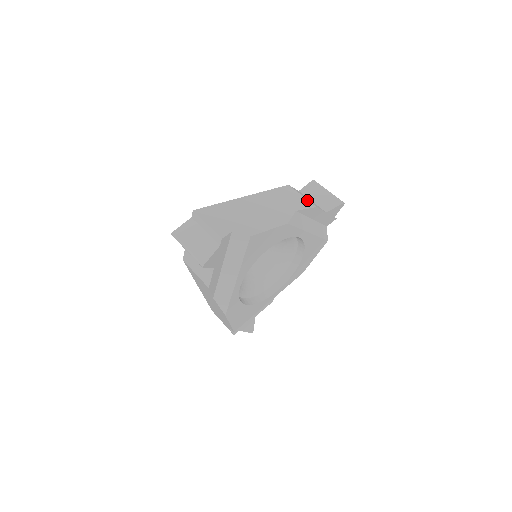
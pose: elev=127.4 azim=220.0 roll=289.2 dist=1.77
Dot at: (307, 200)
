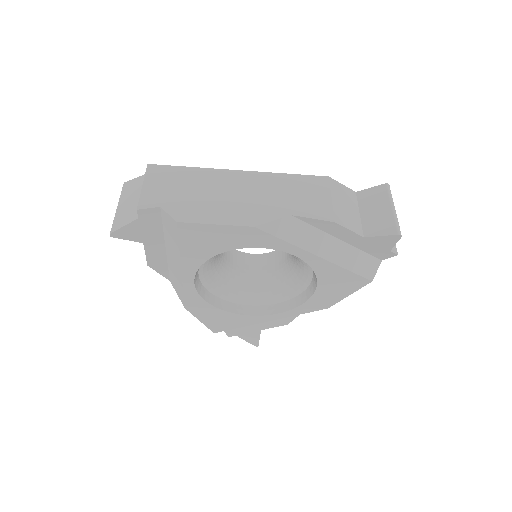
Dot at: (331, 207)
